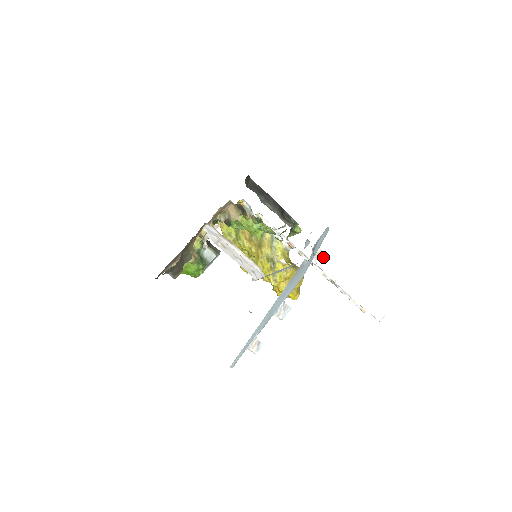
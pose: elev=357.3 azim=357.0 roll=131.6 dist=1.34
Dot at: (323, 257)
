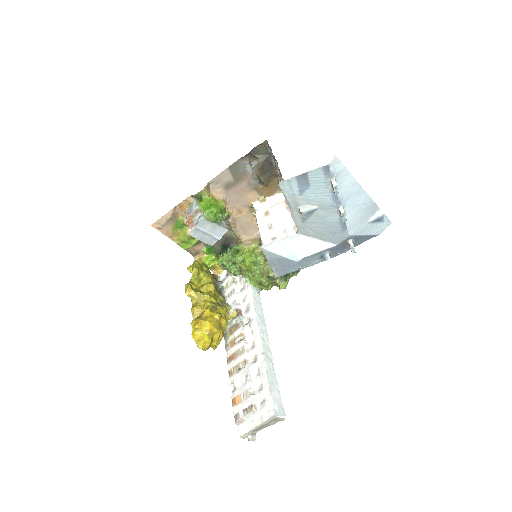
Dot at: (266, 333)
